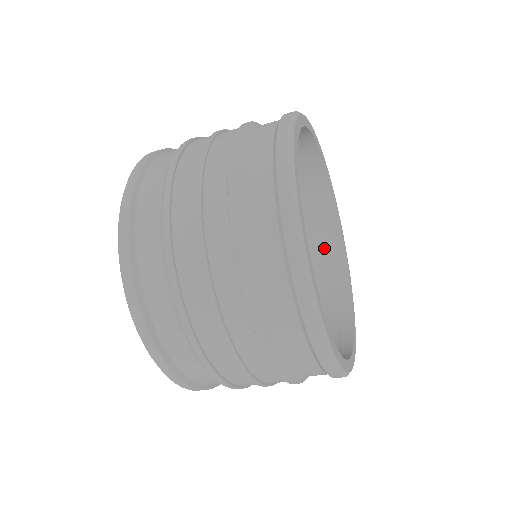
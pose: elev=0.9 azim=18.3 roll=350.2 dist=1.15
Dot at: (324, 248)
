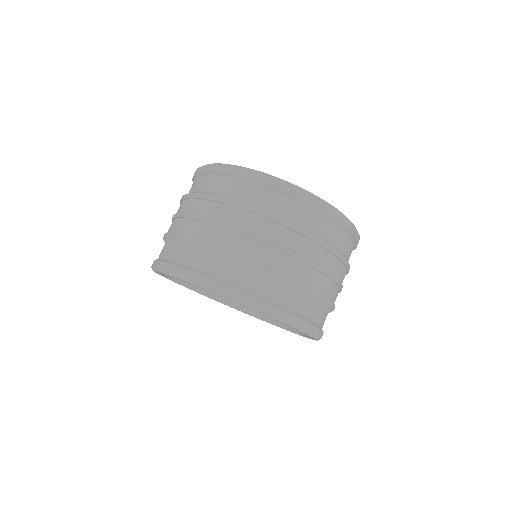
Dot at: occluded
